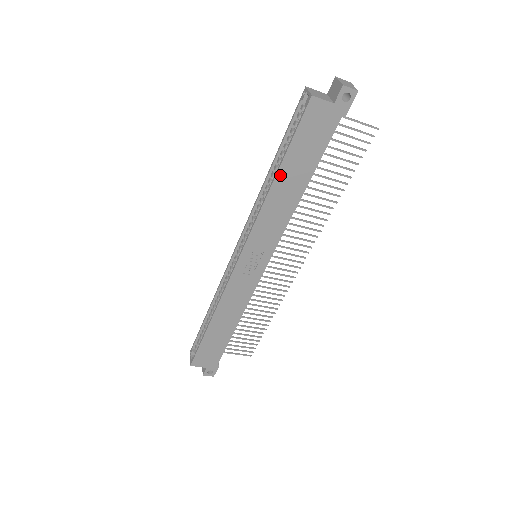
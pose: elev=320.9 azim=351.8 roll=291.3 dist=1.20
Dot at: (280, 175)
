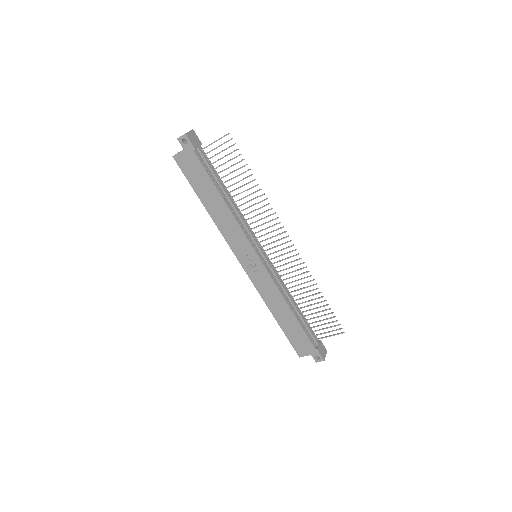
Dot at: (205, 203)
